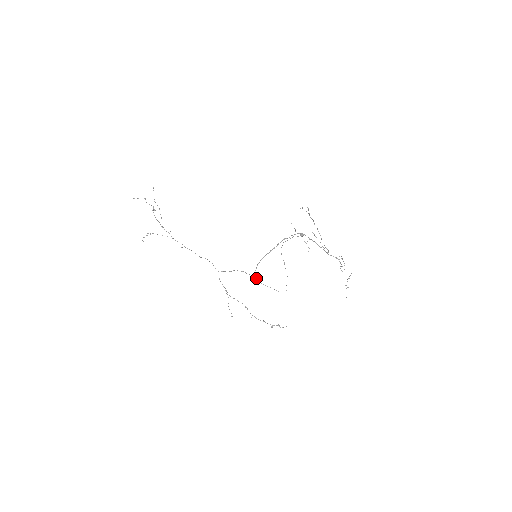
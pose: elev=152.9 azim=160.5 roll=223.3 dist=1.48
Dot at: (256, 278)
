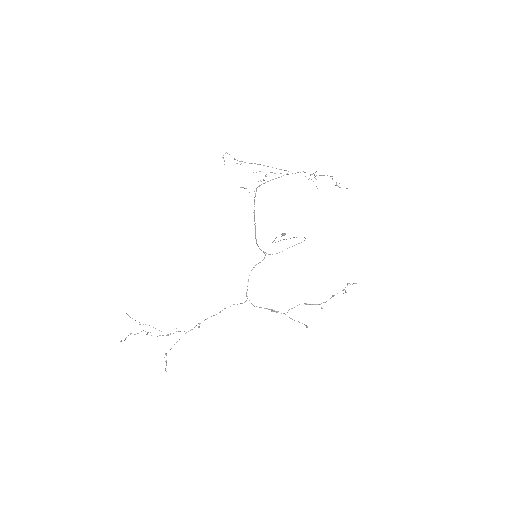
Dot at: occluded
